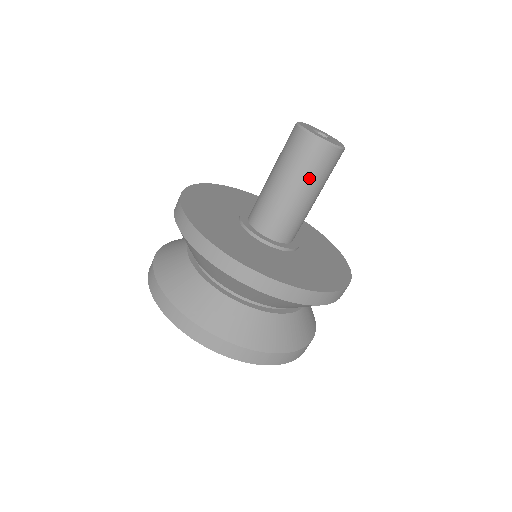
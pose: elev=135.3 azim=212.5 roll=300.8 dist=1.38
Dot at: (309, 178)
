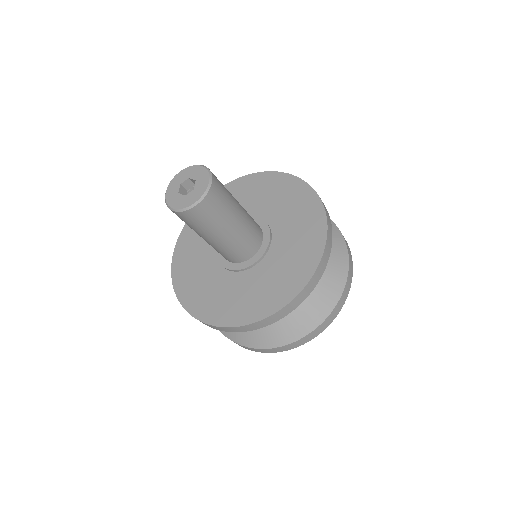
Dot at: (205, 230)
